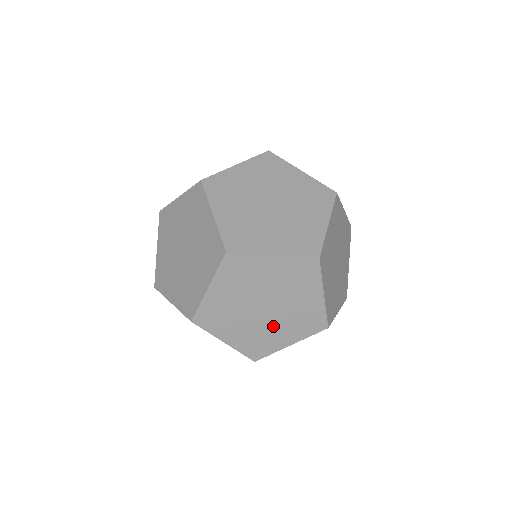
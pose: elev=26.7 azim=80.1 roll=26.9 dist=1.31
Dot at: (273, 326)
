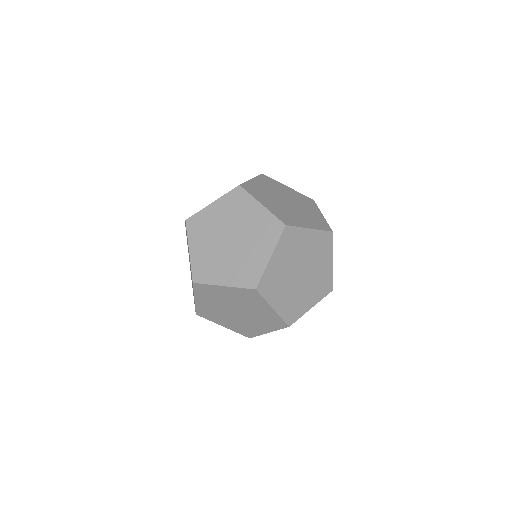
Dot at: (295, 213)
